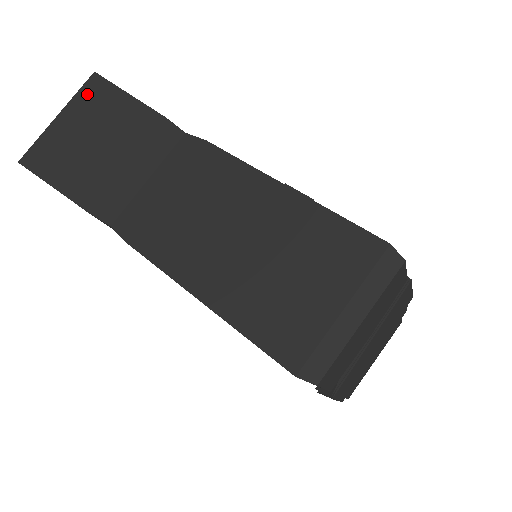
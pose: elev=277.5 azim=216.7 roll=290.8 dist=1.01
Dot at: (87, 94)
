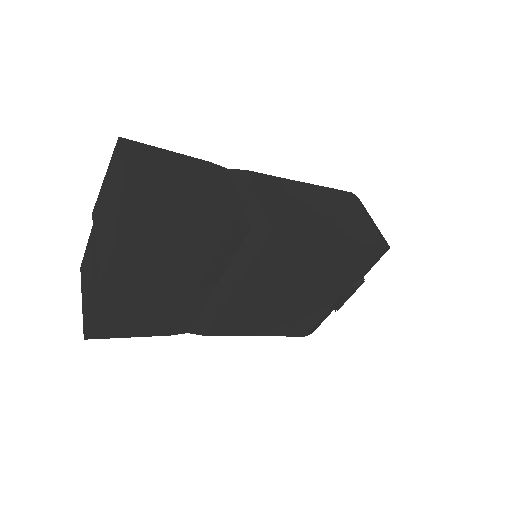
Dot at: (133, 152)
